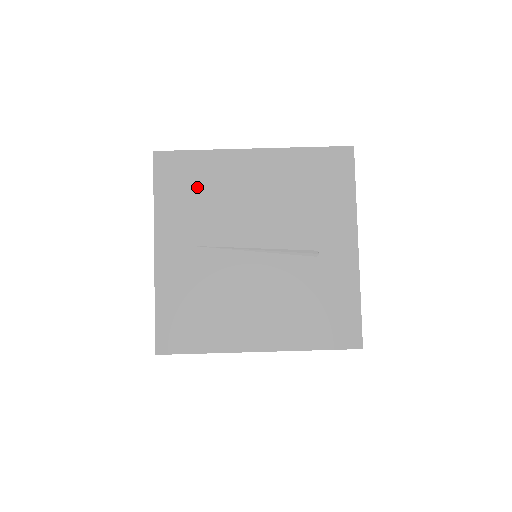
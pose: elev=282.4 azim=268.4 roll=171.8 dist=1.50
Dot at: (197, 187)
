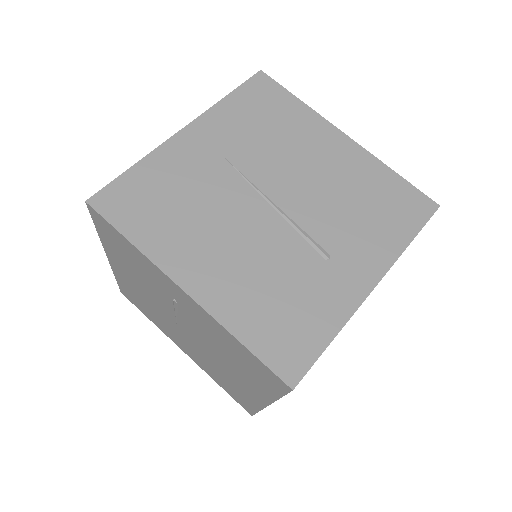
Dot at: (270, 119)
